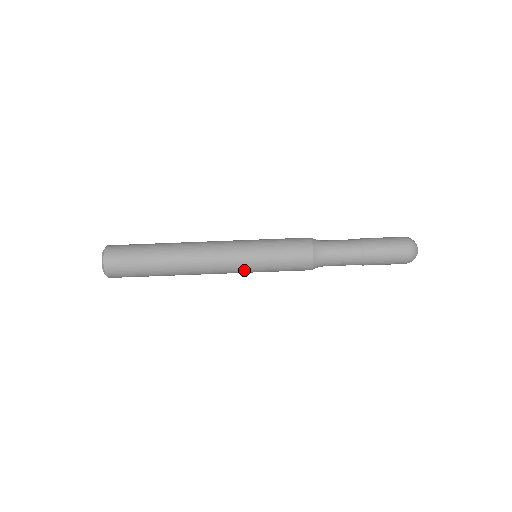
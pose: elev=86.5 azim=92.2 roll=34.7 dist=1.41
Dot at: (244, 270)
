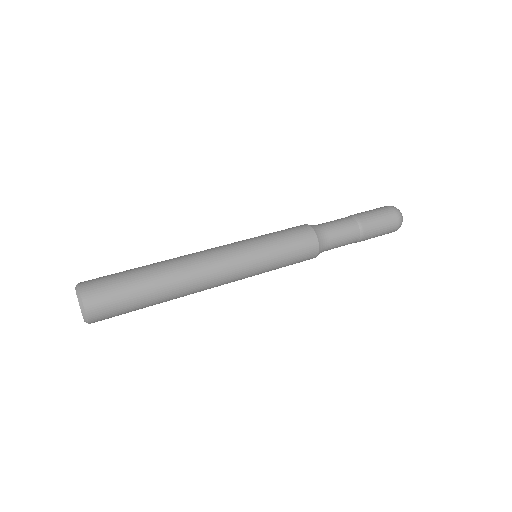
Dot at: (250, 261)
